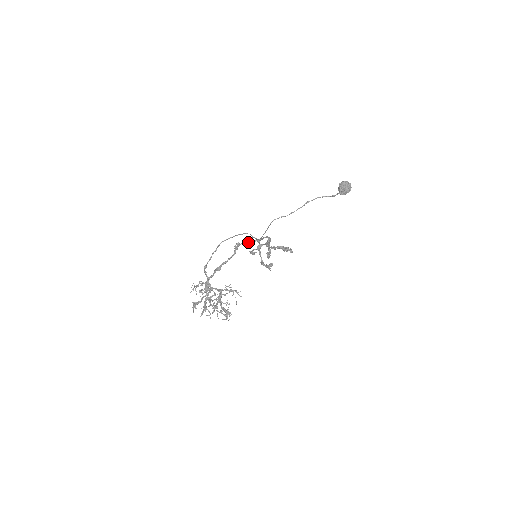
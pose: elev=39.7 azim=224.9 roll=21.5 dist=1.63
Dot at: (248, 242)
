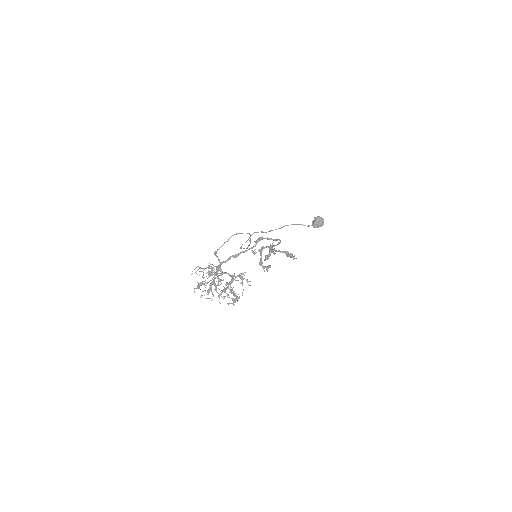
Dot at: (268, 239)
